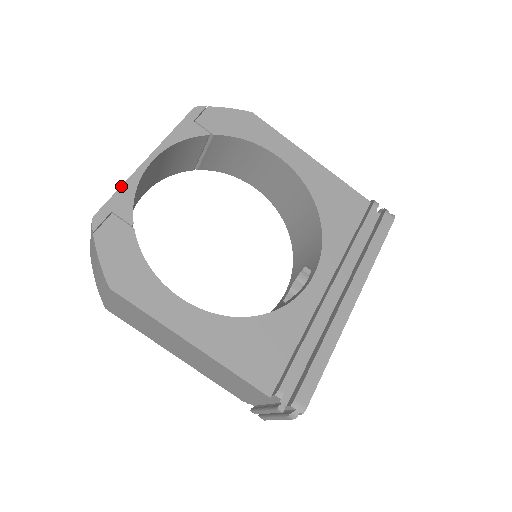
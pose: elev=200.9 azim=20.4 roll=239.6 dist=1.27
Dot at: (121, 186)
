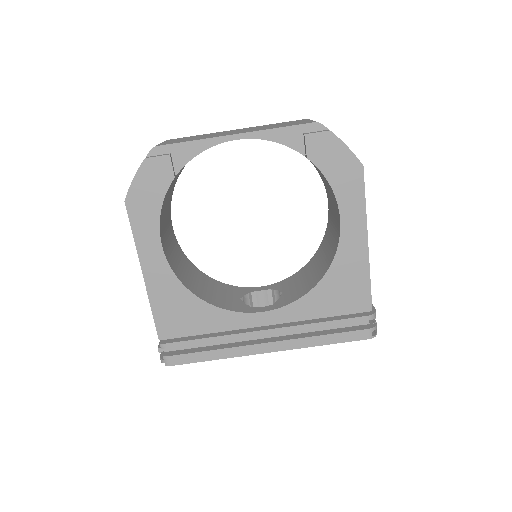
Dot at: (194, 140)
